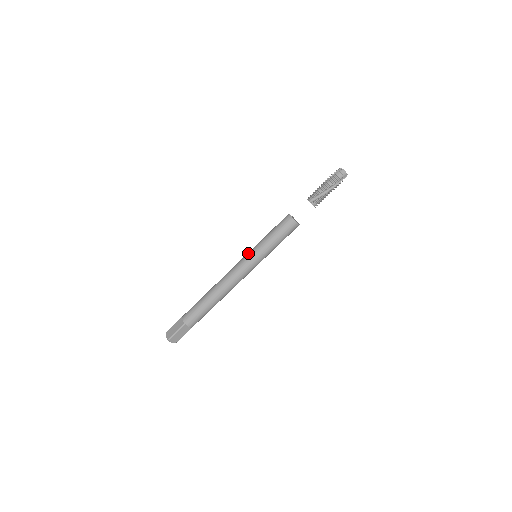
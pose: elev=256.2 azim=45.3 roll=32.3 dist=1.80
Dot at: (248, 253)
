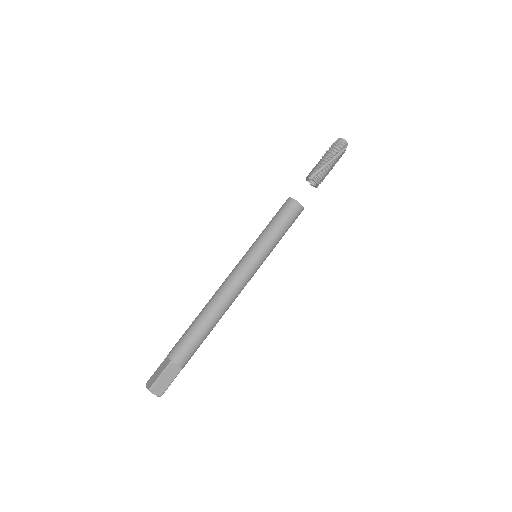
Dot at: occluded
